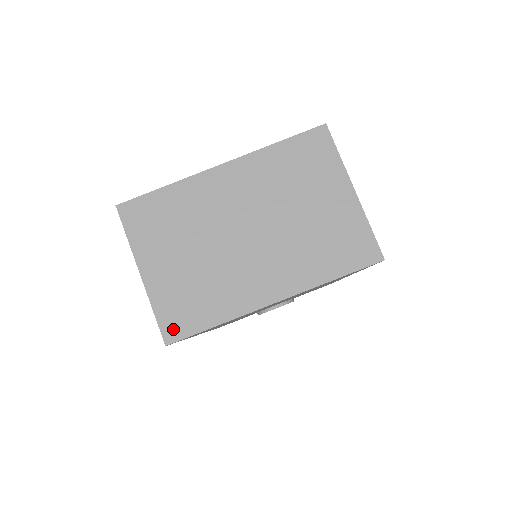
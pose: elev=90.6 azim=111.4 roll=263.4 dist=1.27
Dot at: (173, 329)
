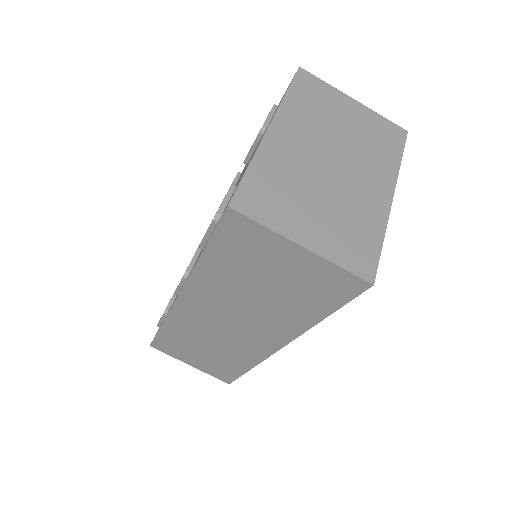
Dot at: (365, 268)
